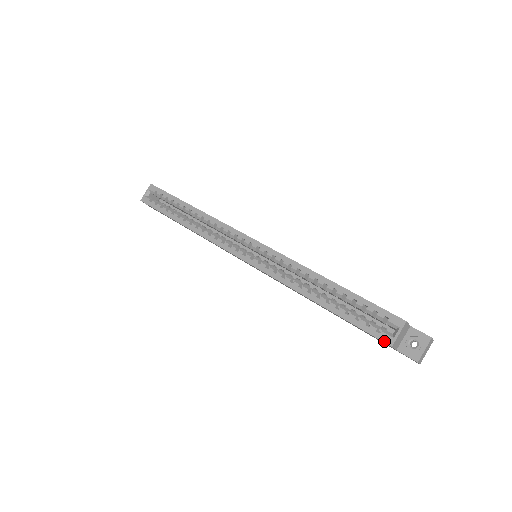
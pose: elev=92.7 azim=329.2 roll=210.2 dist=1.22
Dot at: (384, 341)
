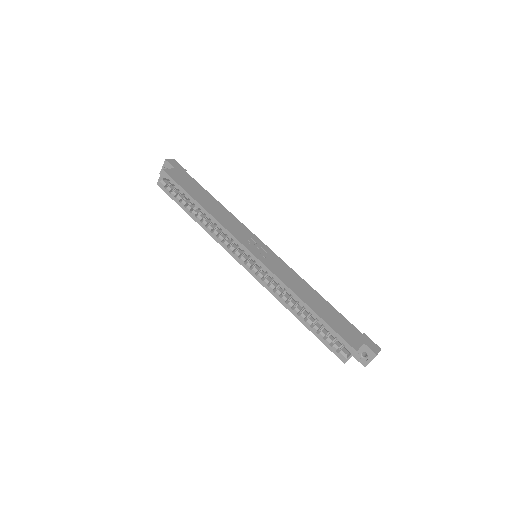
Dot at: (340, 359)
